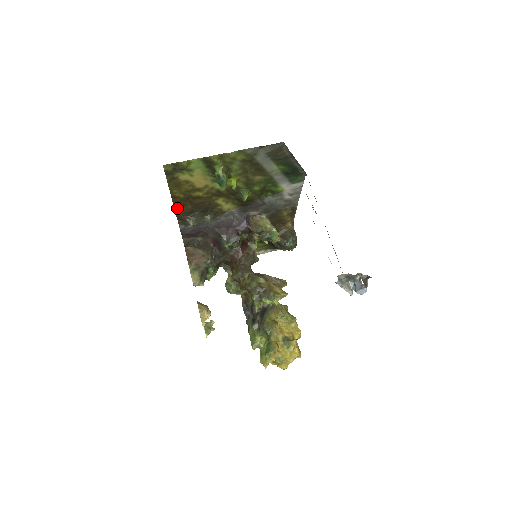
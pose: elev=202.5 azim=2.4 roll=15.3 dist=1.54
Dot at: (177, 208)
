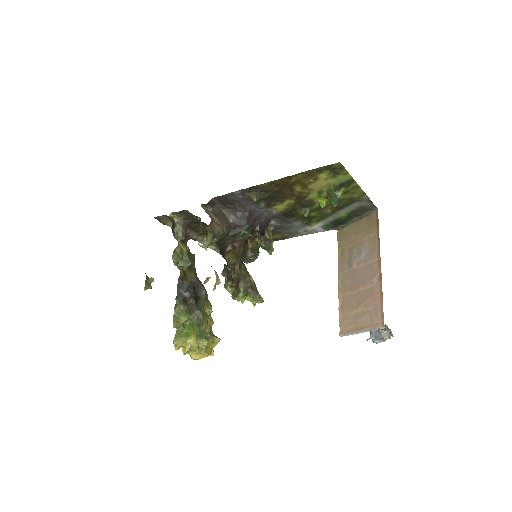
Dot at: (271, 182)
